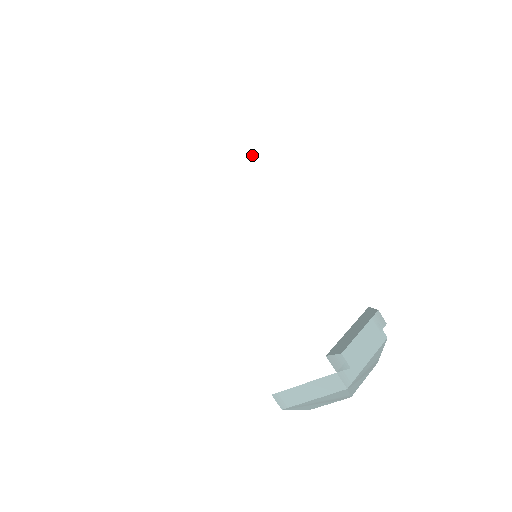
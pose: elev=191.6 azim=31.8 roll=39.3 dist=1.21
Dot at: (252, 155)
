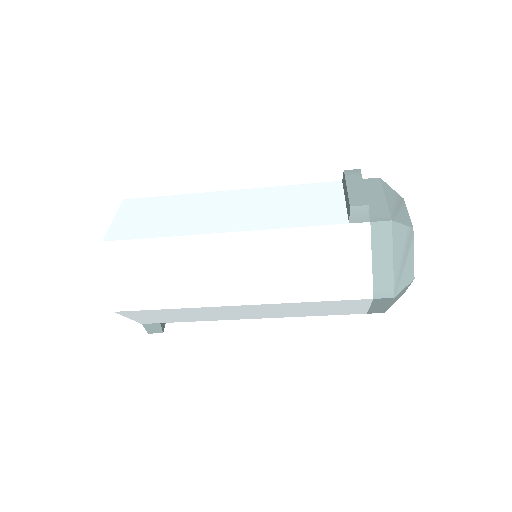
Dot at: (168, 208)
